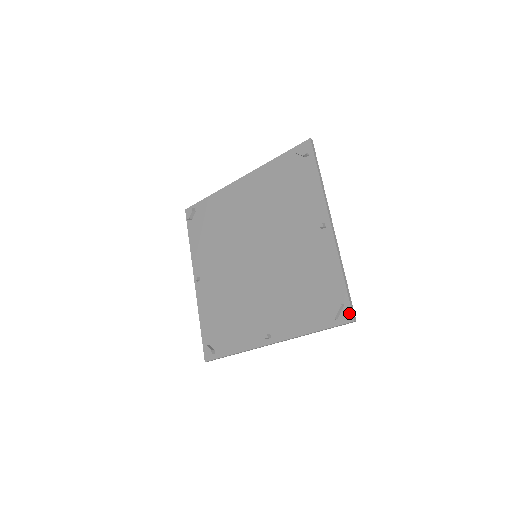
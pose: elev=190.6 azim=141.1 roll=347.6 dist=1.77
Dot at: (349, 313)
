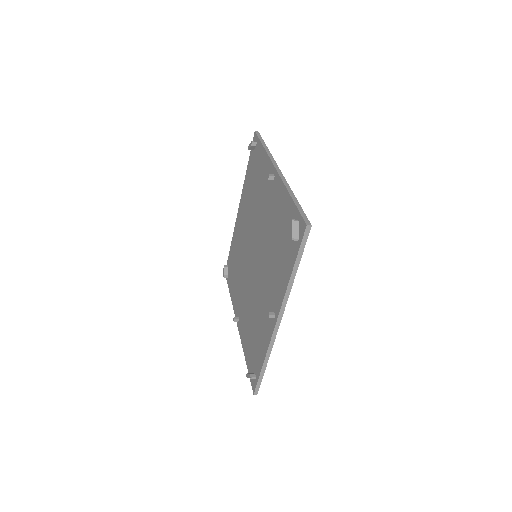
Dot at: (302, 223)
